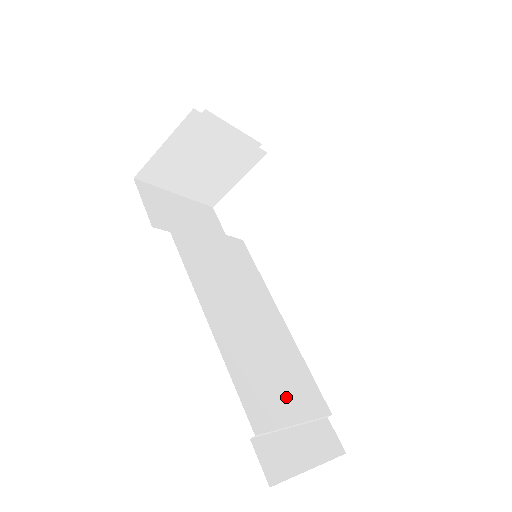
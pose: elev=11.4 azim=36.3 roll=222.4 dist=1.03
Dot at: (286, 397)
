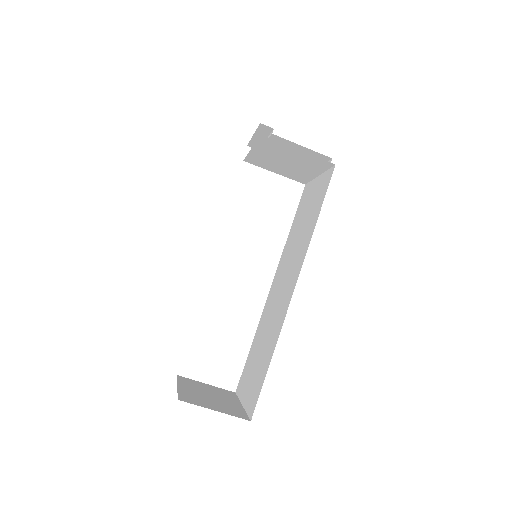
Dot at: occluded
